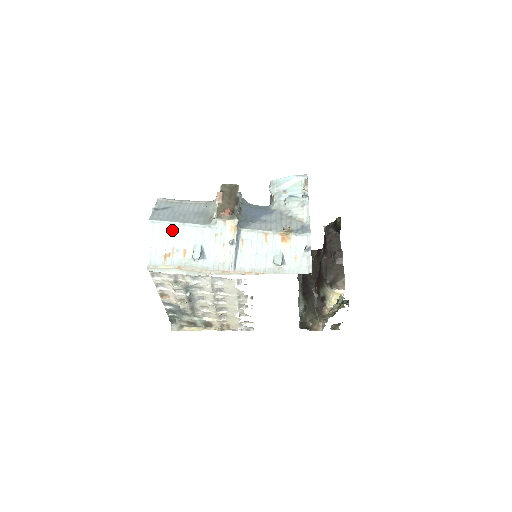
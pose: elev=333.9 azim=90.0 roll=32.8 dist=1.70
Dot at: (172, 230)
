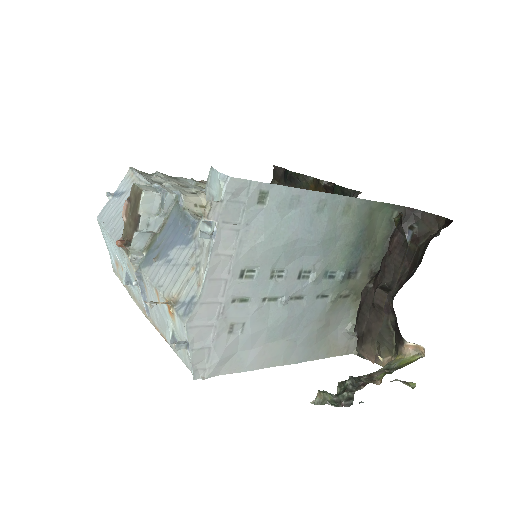
Dot at: (108, 239)
